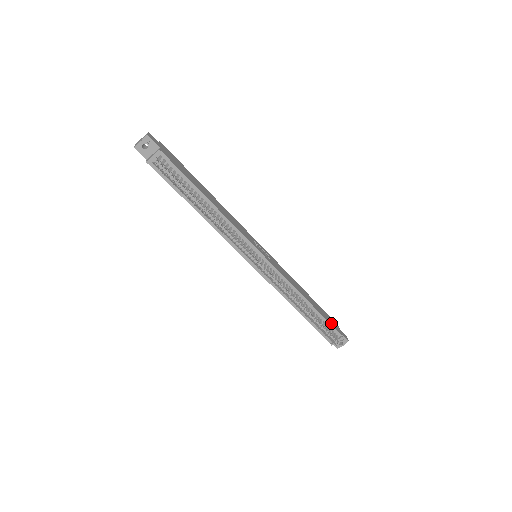
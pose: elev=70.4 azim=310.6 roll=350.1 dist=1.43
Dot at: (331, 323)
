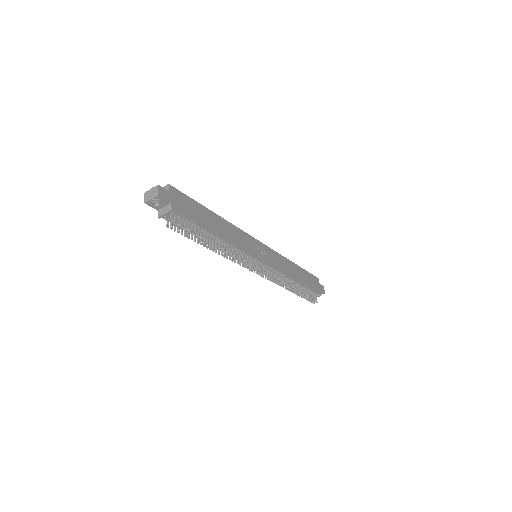
Dot at: (313, 286)
